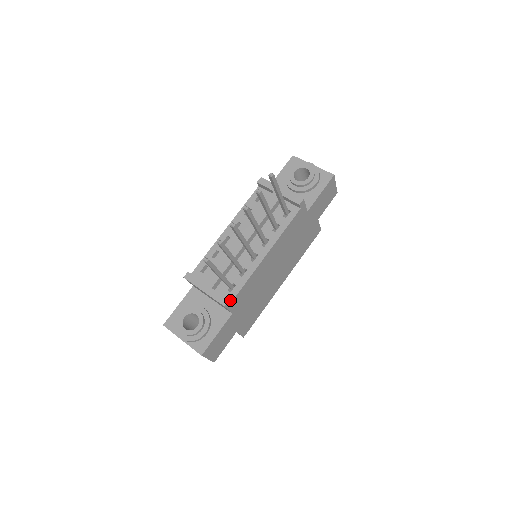
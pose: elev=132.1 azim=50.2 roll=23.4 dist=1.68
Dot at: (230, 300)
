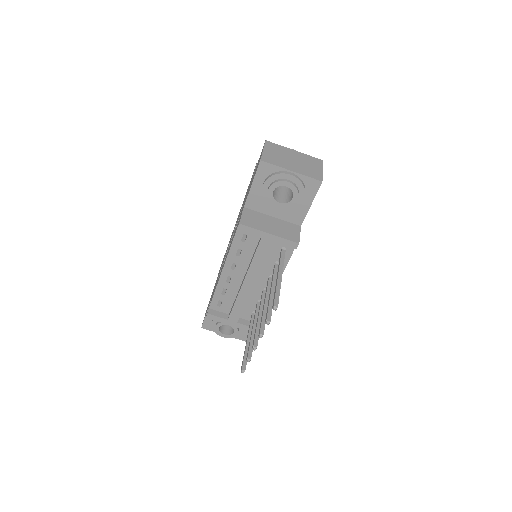
Dot at: occluded
